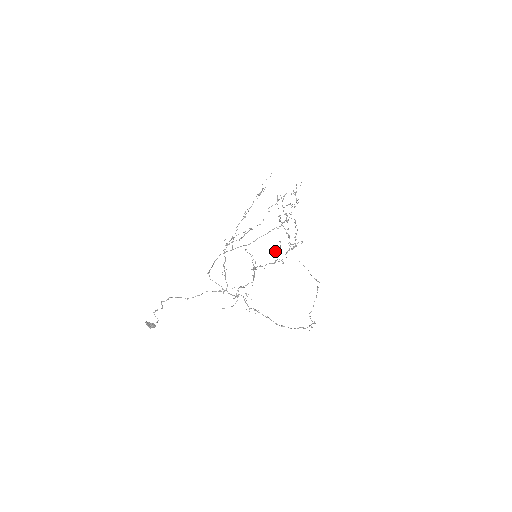
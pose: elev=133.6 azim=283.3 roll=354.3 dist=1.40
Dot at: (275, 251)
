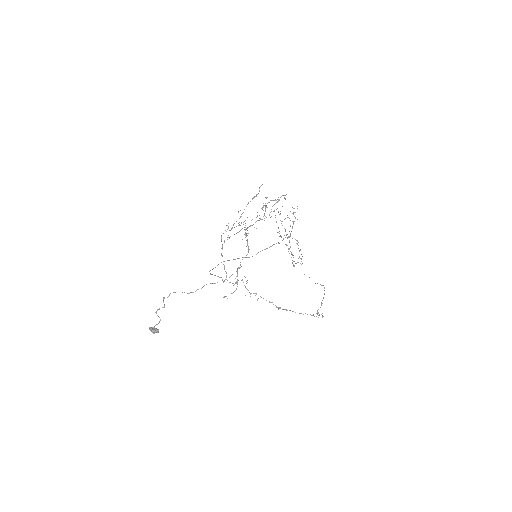
Dot at: (262, 207)
